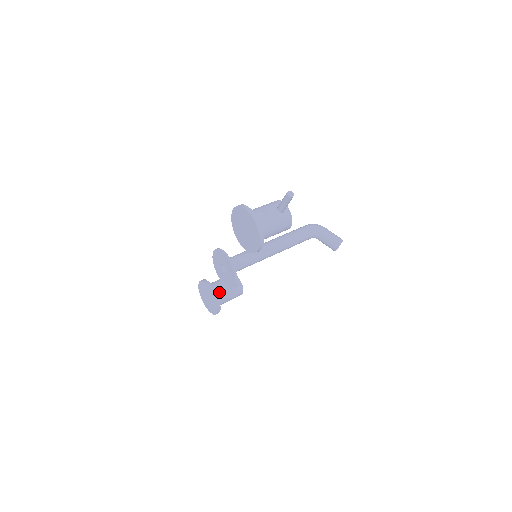
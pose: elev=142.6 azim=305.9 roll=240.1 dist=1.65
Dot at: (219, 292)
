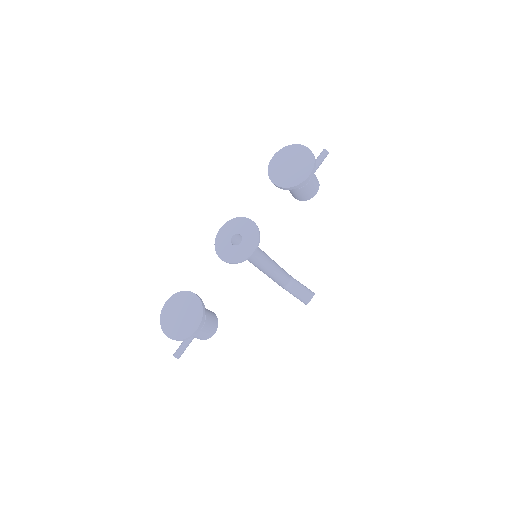
Dot at: occluded
